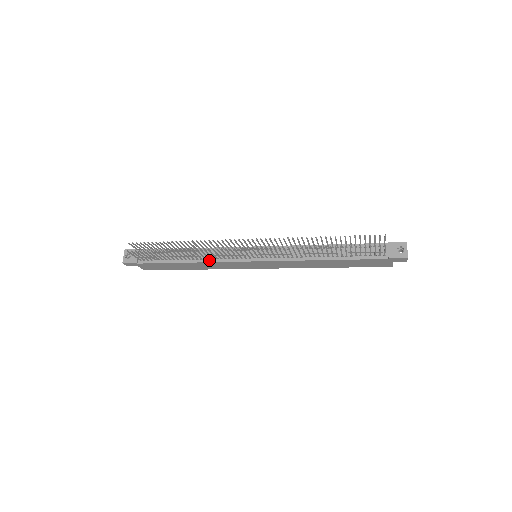
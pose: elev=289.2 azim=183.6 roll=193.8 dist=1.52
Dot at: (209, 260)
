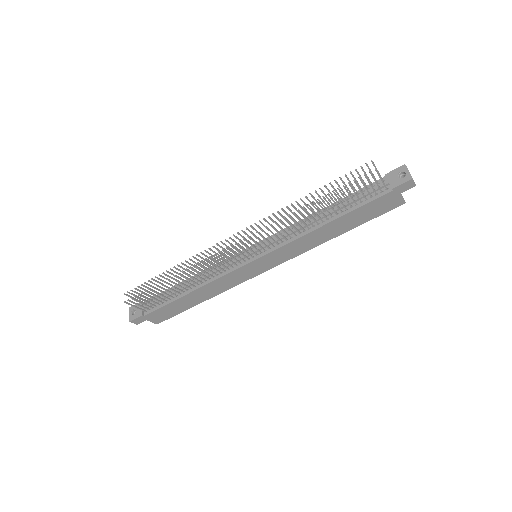
Dot at: (210, 280)
